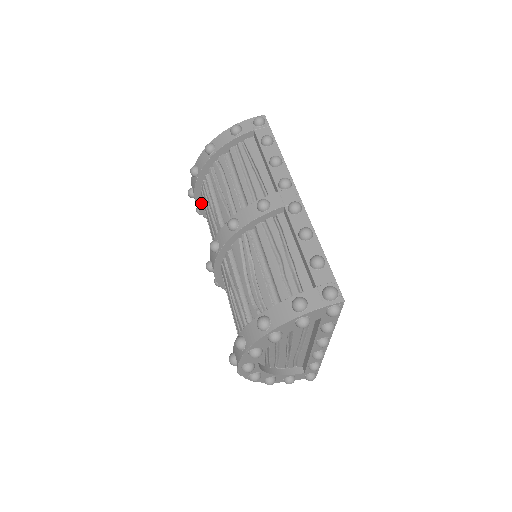
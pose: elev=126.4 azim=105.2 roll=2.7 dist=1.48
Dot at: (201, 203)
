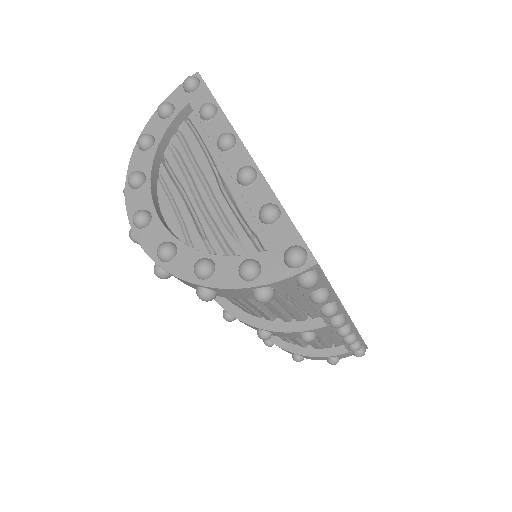
Dot at: occluded
